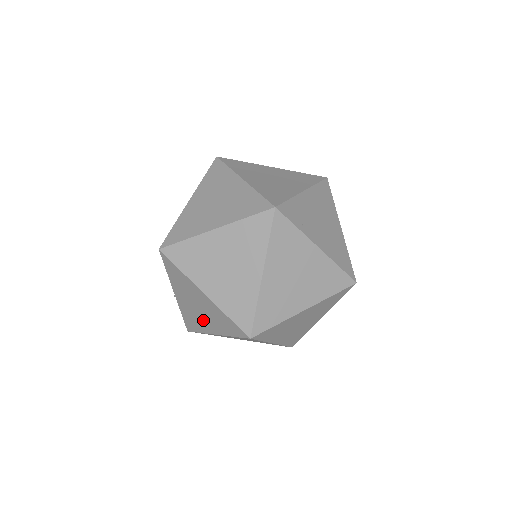
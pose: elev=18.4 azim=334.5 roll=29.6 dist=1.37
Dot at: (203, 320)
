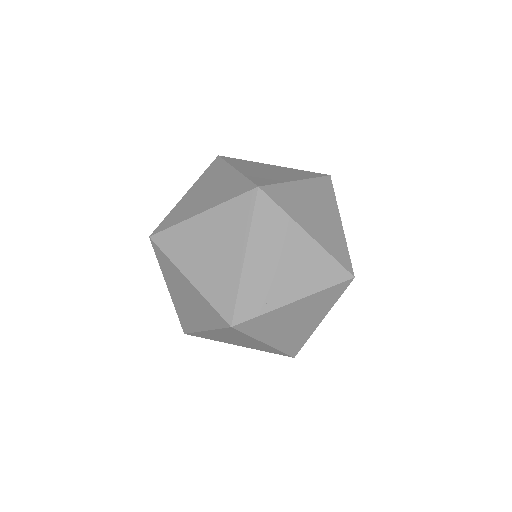
Dot at: occluded
